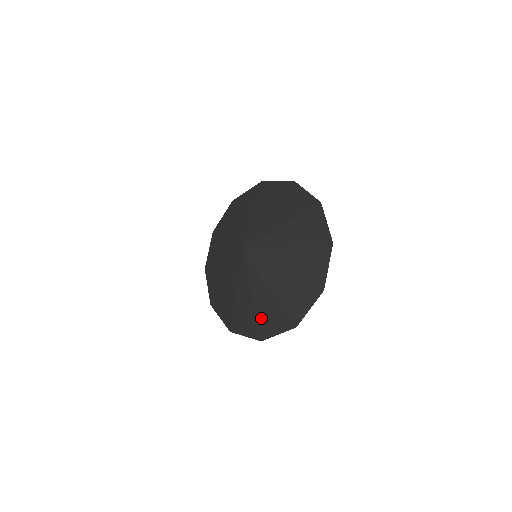
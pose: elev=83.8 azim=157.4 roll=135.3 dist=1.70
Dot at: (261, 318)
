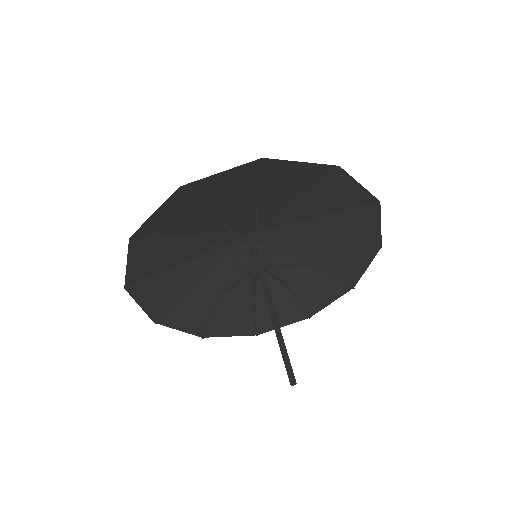
Dot at: (170, 231)
